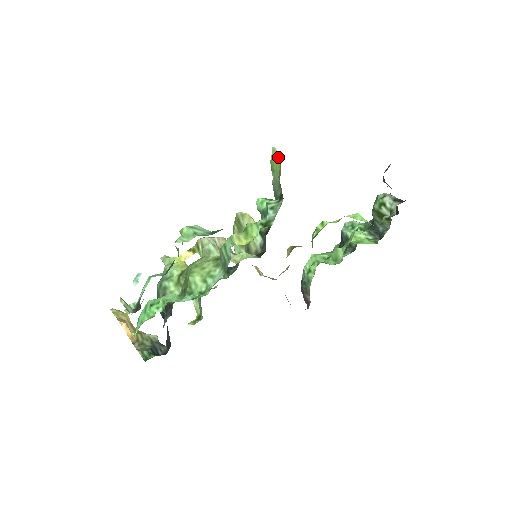
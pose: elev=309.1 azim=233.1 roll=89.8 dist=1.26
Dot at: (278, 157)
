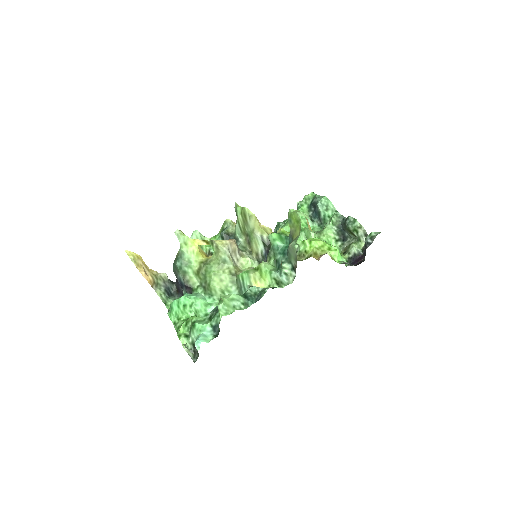
Dot at: (299, 222)
